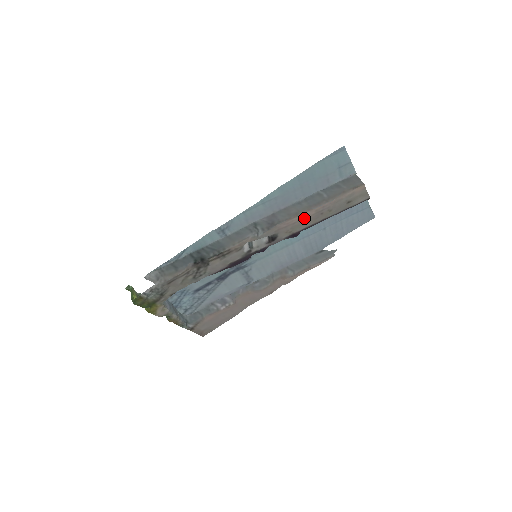
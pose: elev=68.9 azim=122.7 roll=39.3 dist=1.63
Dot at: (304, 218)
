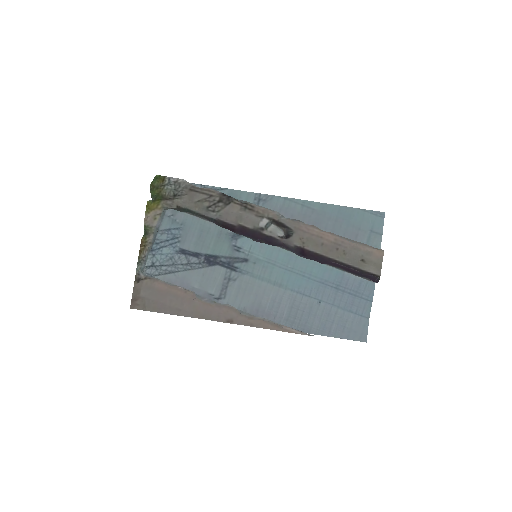
Dot at: (323, 238)
